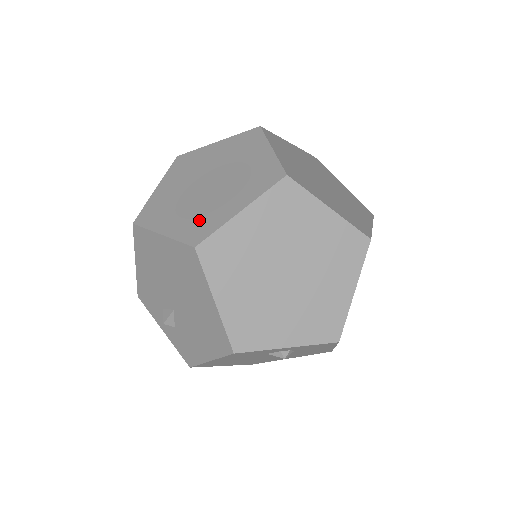
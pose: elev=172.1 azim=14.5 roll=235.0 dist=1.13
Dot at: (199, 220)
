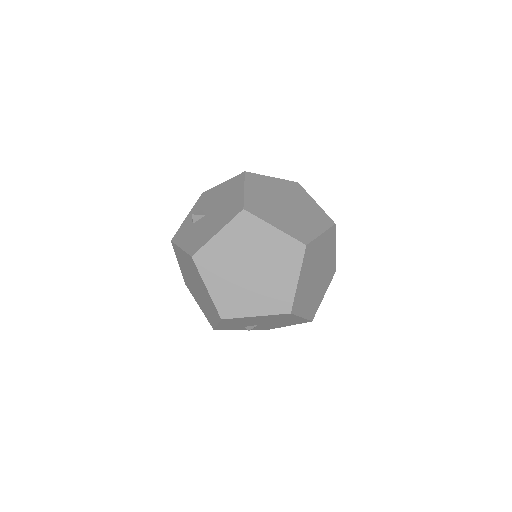
Dot at: (275, 297)
